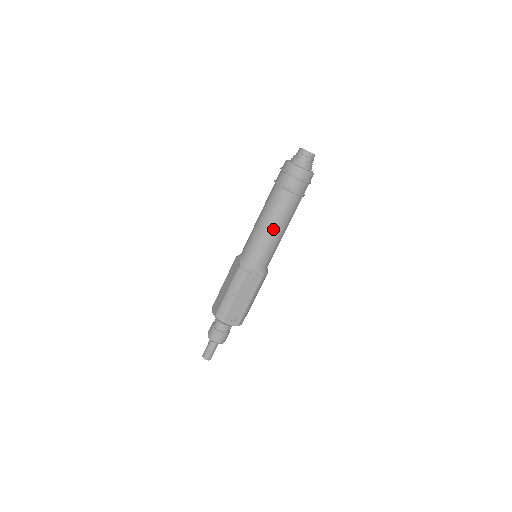
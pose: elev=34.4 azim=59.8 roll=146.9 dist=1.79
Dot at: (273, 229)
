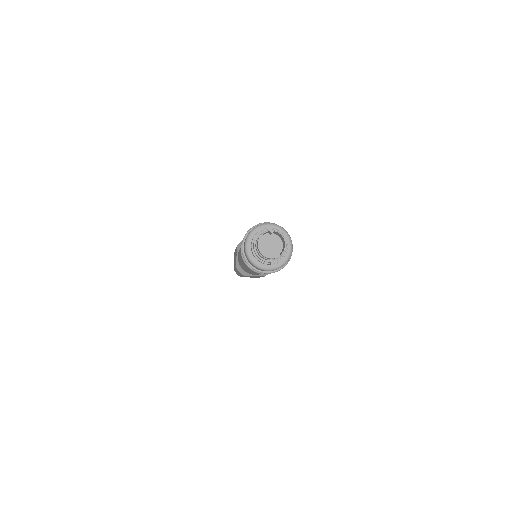
Dot at: occluded
